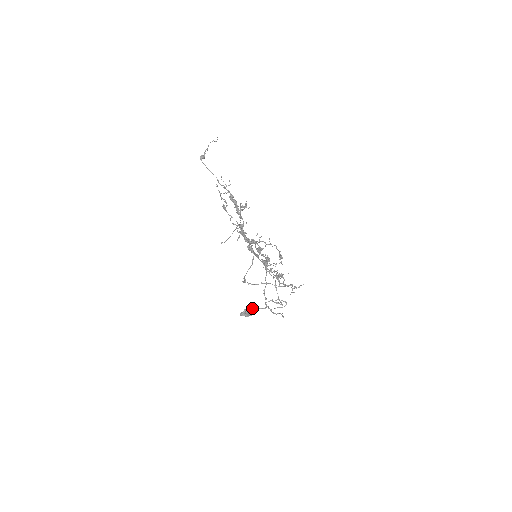
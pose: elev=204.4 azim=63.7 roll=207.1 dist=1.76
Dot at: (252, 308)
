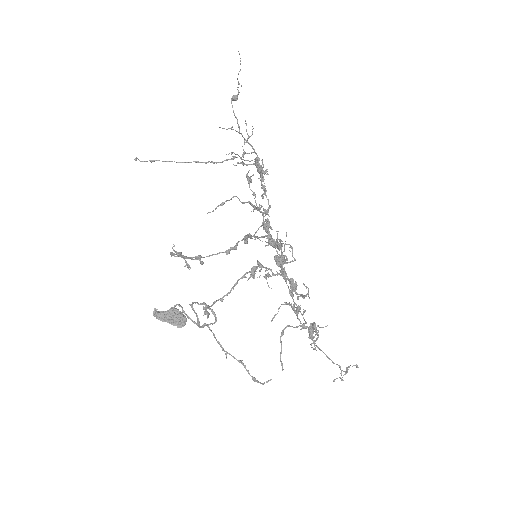
Dot at: (178, 313)
